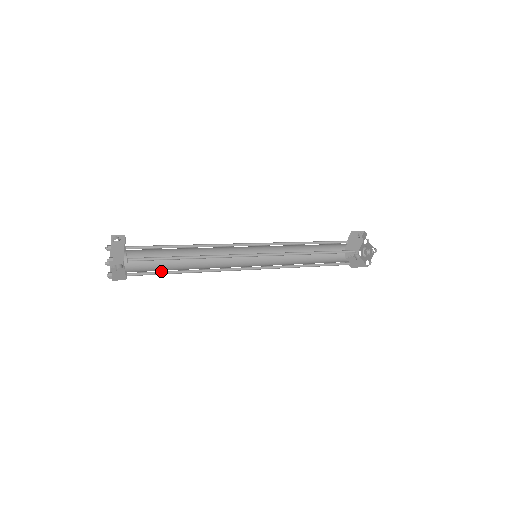
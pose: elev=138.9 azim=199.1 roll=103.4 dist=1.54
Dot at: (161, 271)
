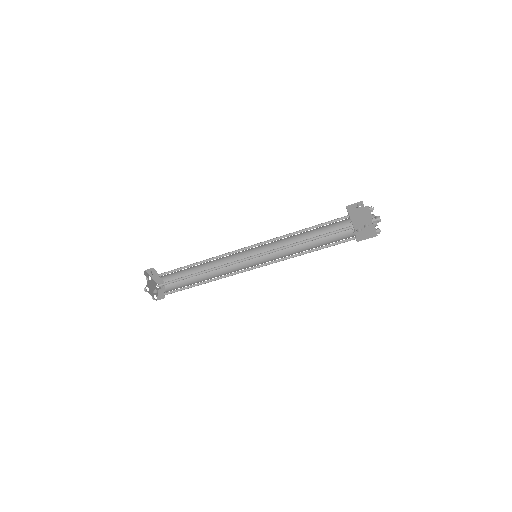
Dot at: occluded
